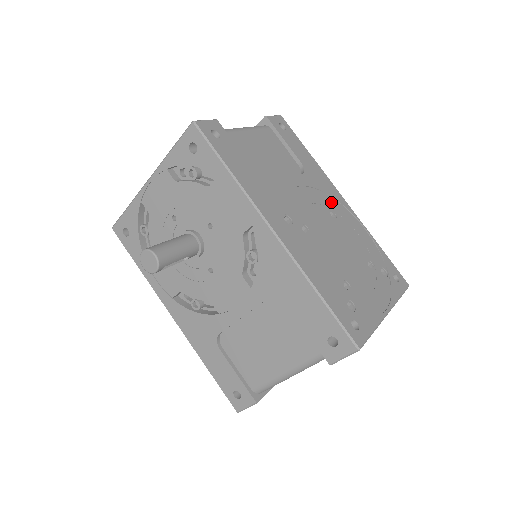
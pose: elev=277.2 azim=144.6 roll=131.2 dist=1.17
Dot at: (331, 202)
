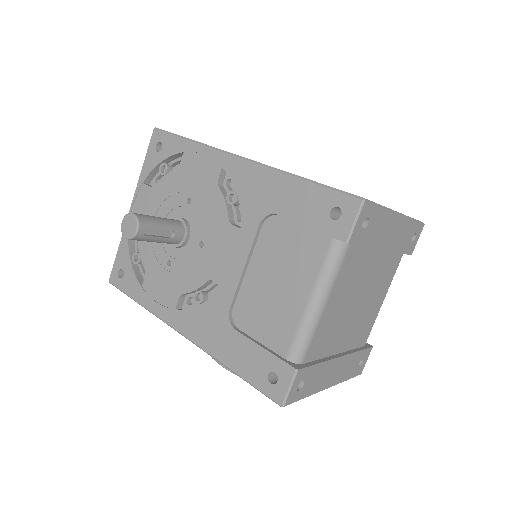
Dot at: occluded
